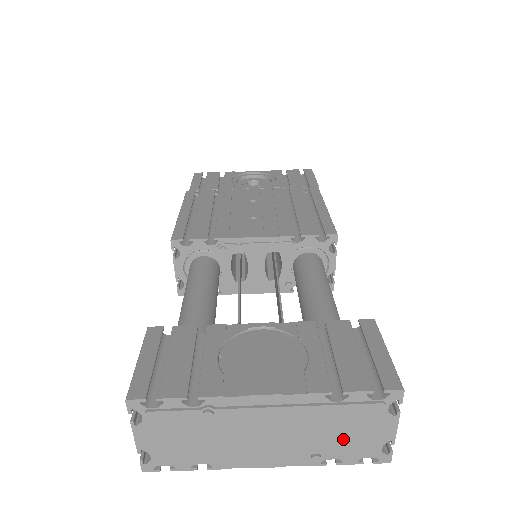
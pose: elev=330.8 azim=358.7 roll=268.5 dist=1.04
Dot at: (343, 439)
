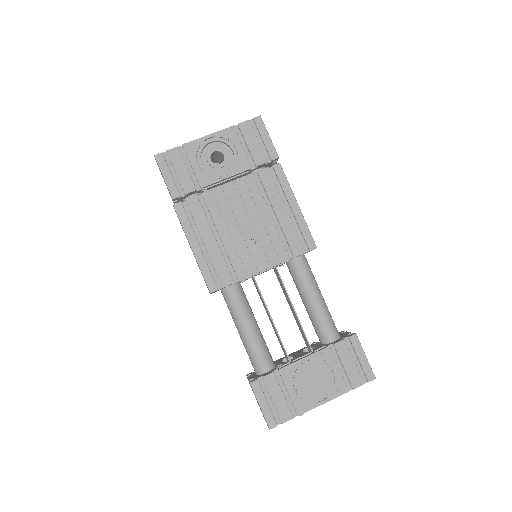
Dot at: occluded
